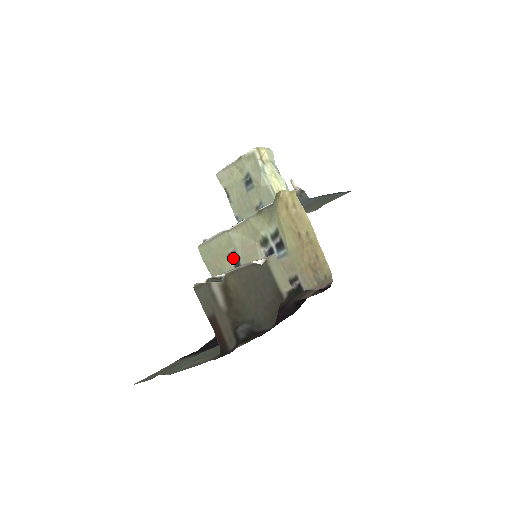
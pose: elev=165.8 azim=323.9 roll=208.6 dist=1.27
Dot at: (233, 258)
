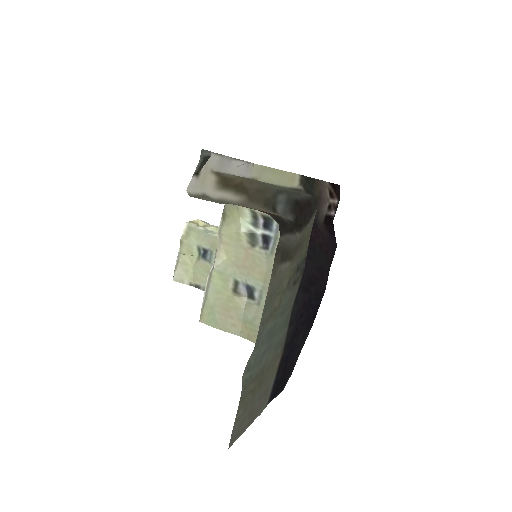
Dot at: (239, 290)
